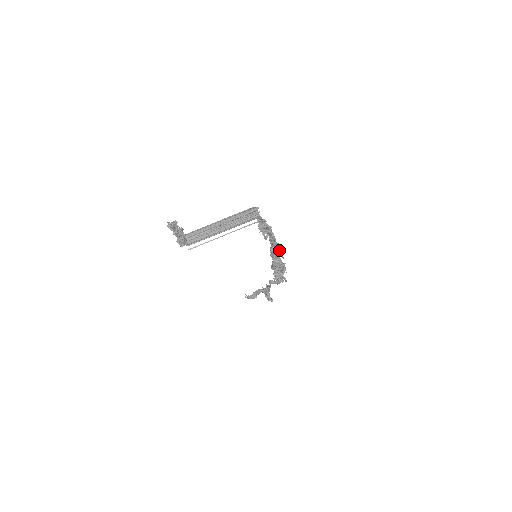
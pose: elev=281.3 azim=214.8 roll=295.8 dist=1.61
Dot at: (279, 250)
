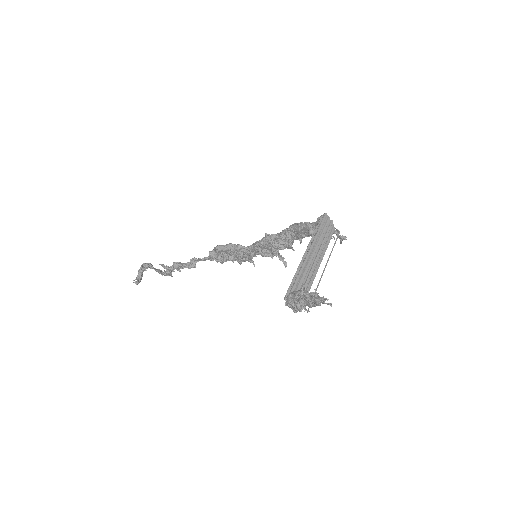
Dot at: (292, 243)
